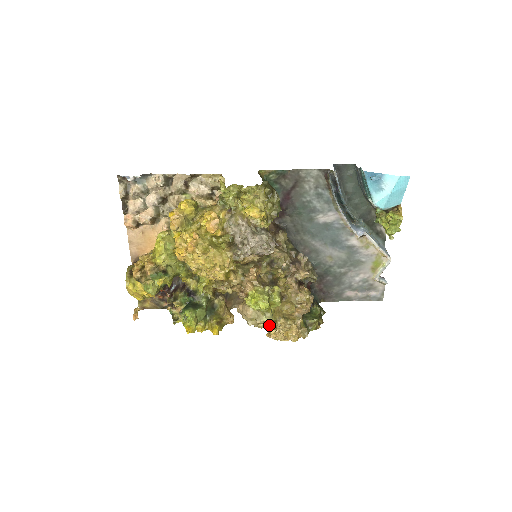
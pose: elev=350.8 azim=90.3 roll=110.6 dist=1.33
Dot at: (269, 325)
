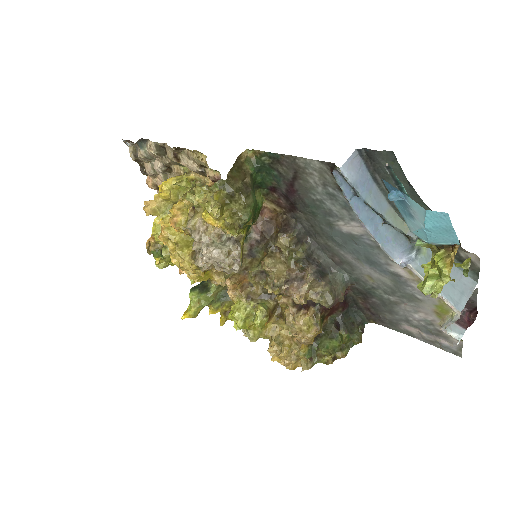
Dot at: occluded
